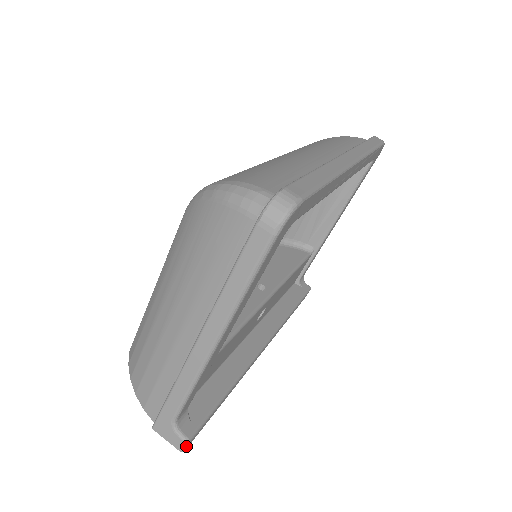
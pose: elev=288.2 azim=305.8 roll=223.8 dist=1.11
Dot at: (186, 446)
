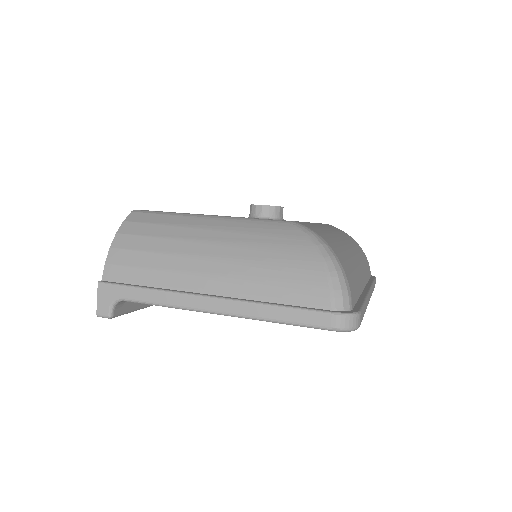
Dot at: (105, 317)
